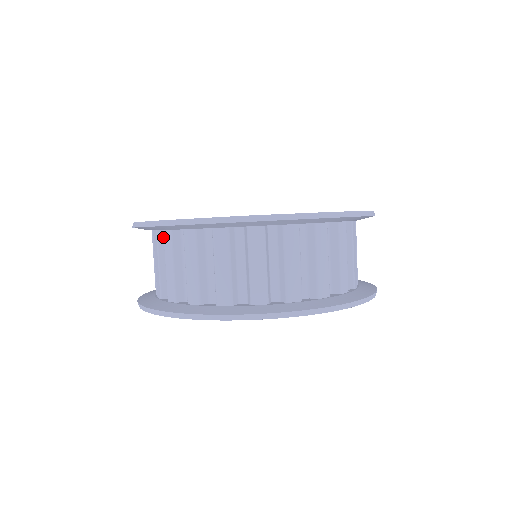
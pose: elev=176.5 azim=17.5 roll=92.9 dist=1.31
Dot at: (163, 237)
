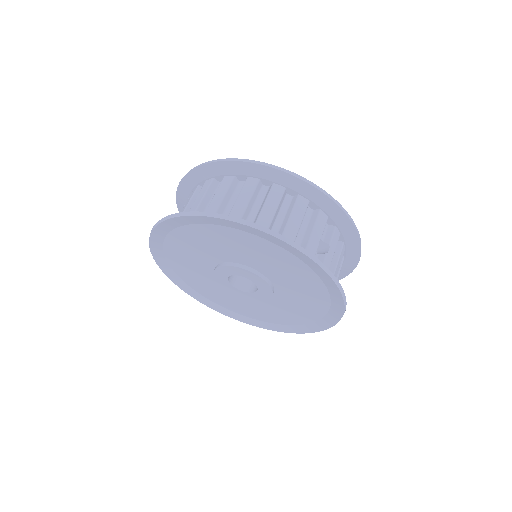
Dot at: occluded
